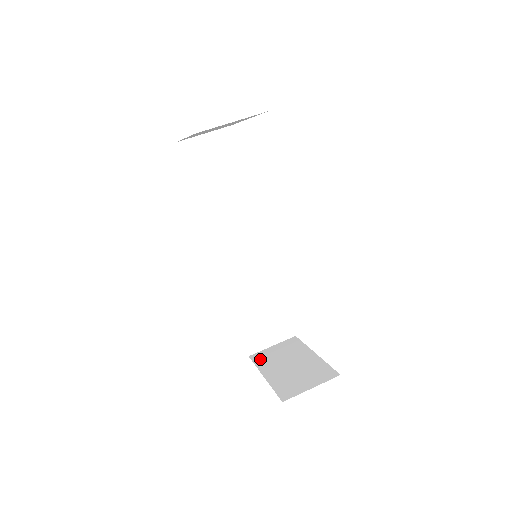
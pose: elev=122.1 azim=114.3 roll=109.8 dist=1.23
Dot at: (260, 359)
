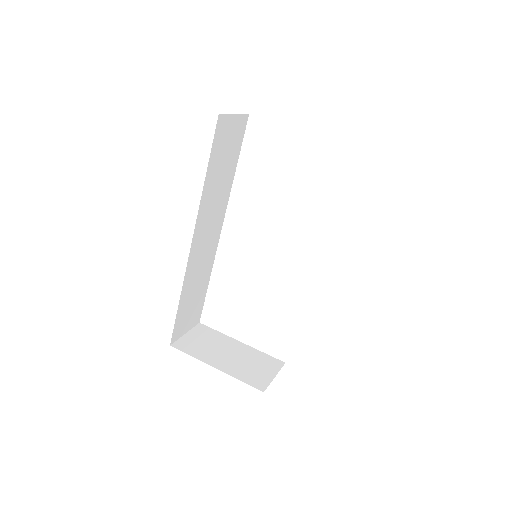
Dot at: (189, 349)
